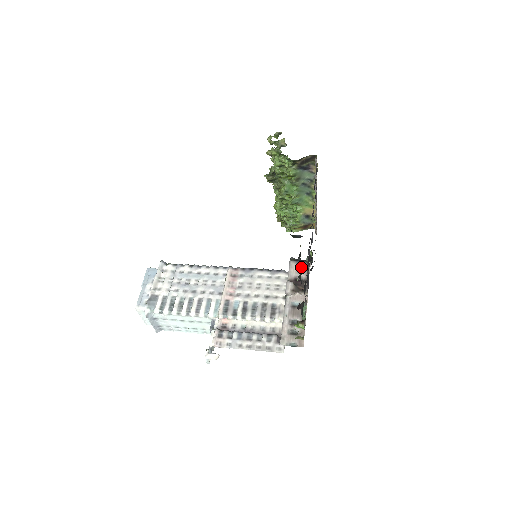
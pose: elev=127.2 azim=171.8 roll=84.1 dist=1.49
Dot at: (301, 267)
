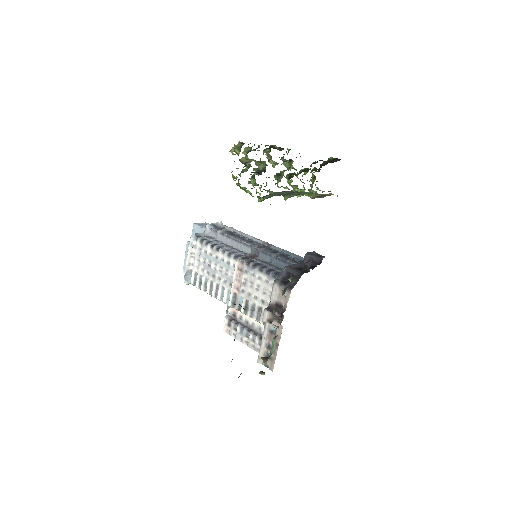
Dot at: occluded
